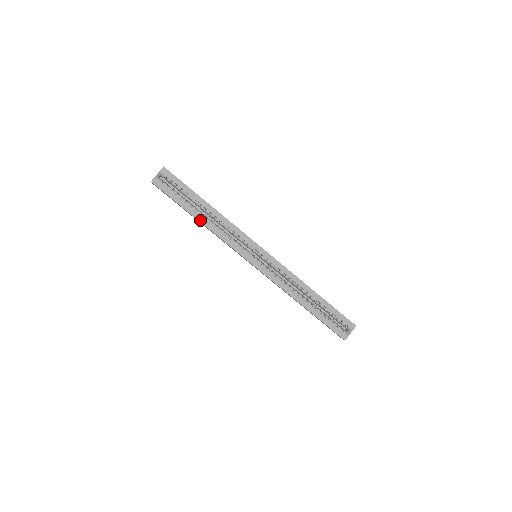
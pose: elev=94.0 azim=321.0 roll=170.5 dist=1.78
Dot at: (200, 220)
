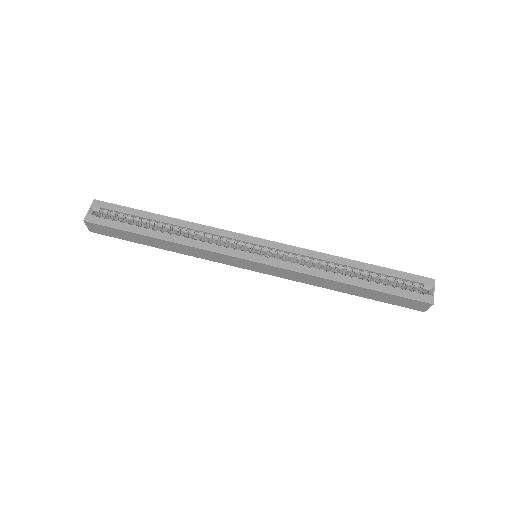
Dot at: (163, 238)
